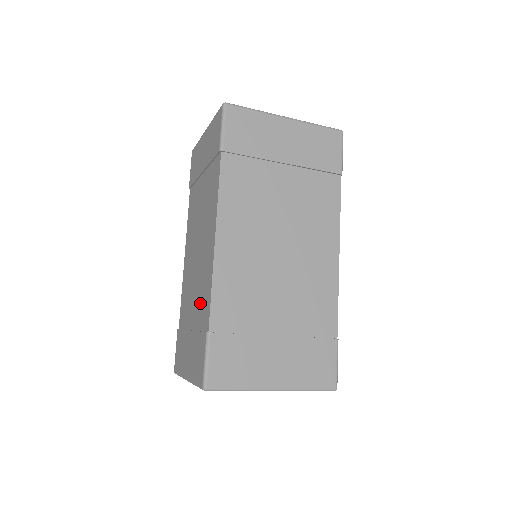
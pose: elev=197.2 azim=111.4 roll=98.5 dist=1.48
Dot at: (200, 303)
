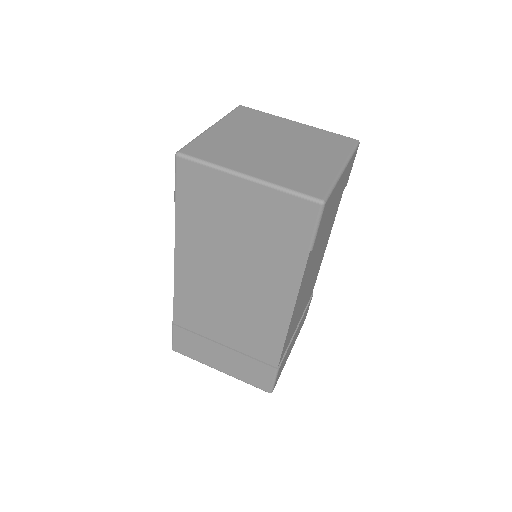
Dot at: (250, 340)
